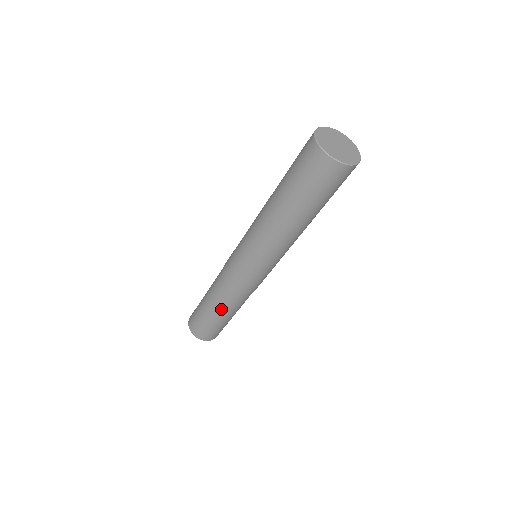
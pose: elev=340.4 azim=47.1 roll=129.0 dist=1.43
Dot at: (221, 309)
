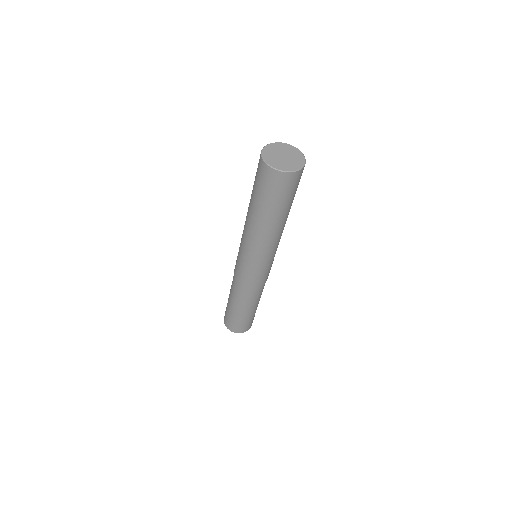
Dot at: (248, 306)
